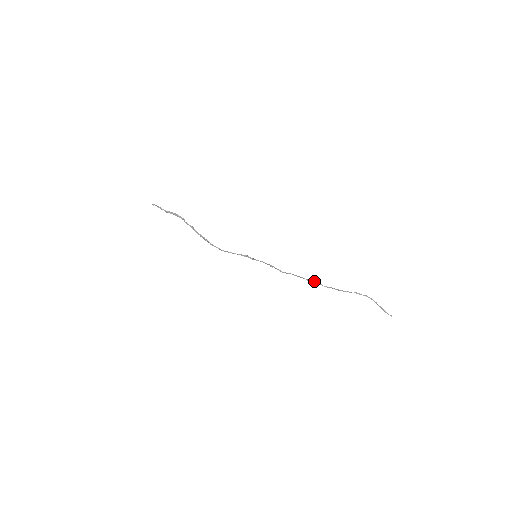
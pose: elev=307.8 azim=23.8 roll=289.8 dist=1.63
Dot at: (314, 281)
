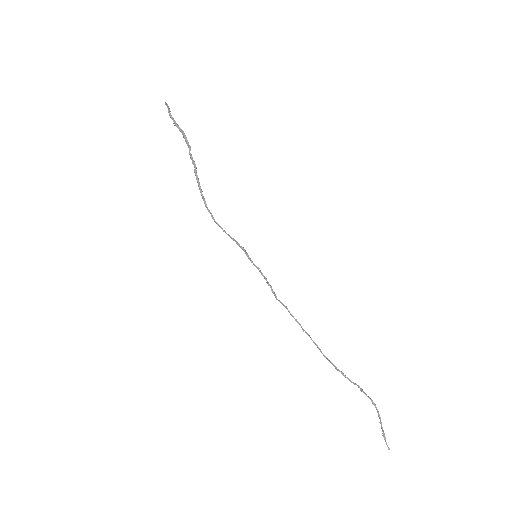
Dot at: occluded
